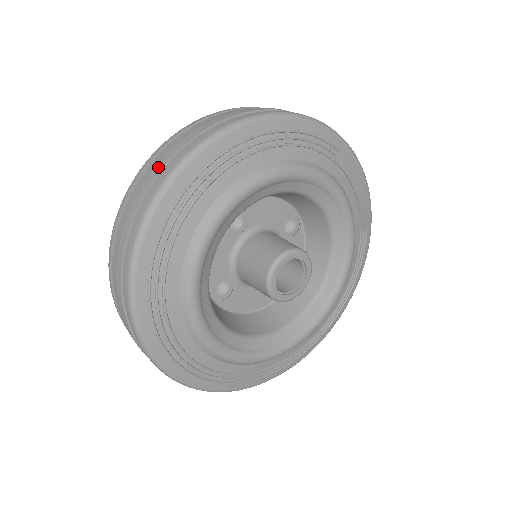
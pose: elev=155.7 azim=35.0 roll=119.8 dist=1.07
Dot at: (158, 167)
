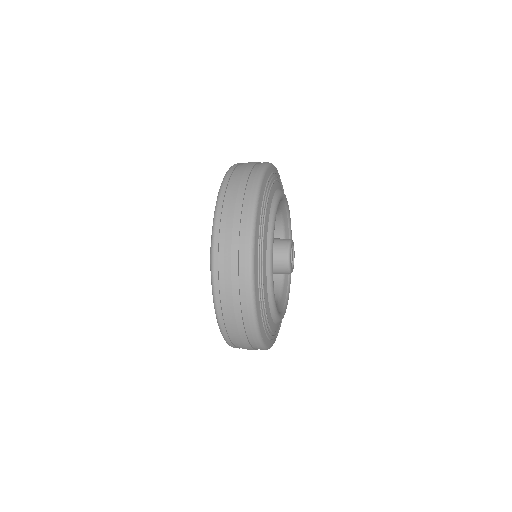
Dot at: occluded
